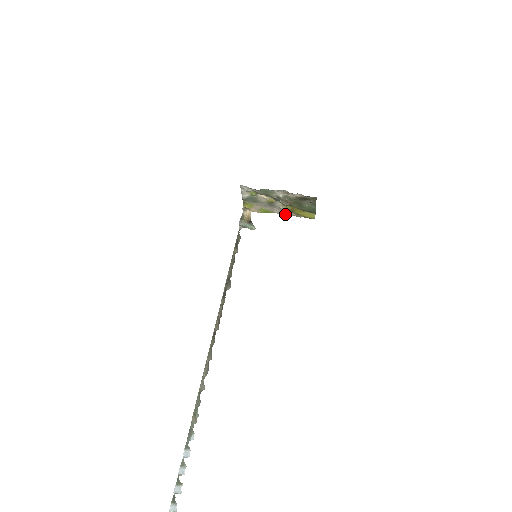
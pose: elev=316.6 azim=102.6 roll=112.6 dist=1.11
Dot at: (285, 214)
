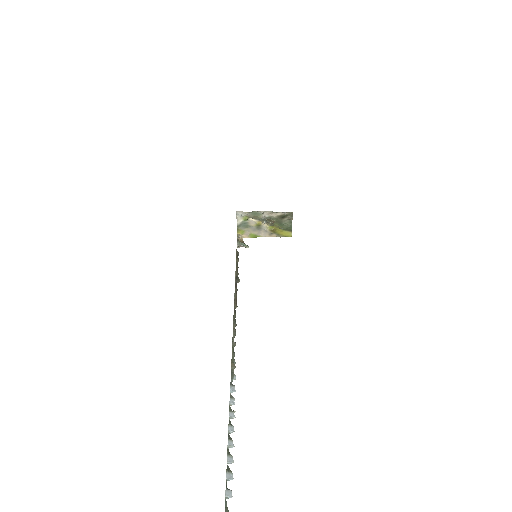
Dot at: (269, 236)
